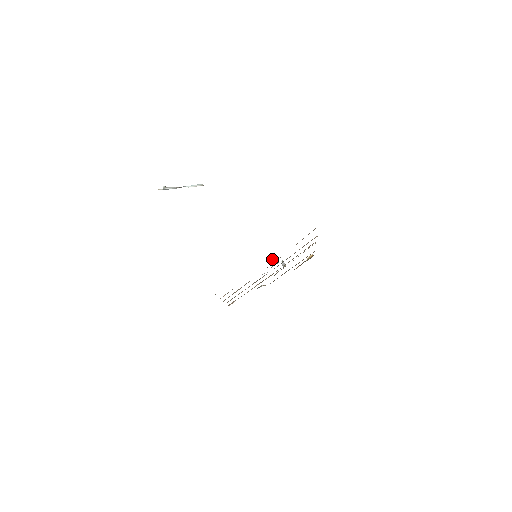
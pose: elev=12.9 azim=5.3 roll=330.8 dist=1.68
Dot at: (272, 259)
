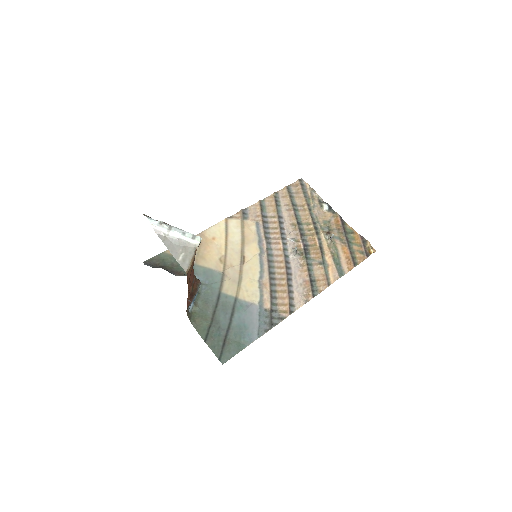
Dot at: (294, 249)
